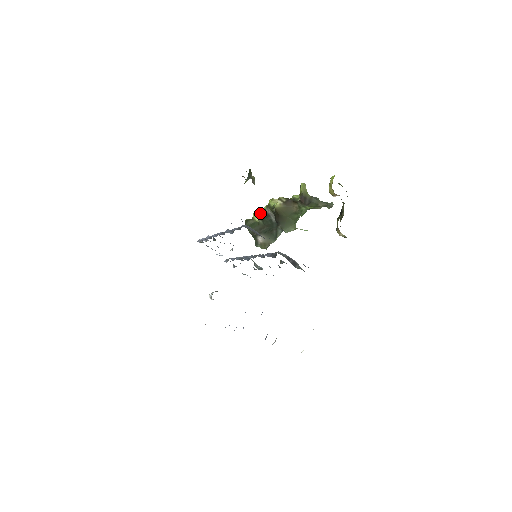
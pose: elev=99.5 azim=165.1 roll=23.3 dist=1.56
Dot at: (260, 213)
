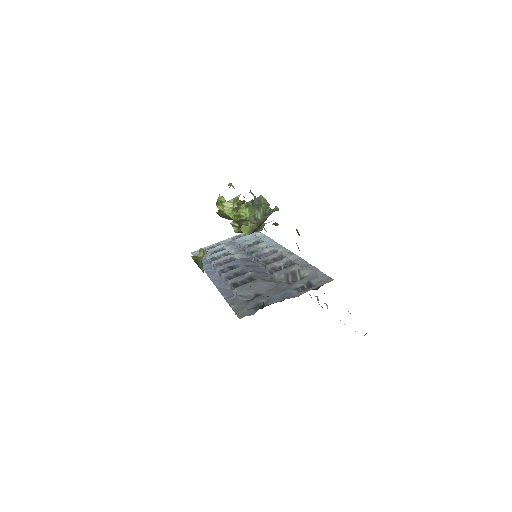
Dot at: (221, 203)
